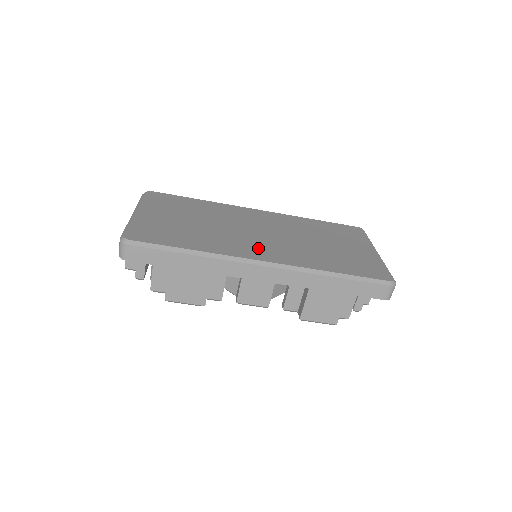
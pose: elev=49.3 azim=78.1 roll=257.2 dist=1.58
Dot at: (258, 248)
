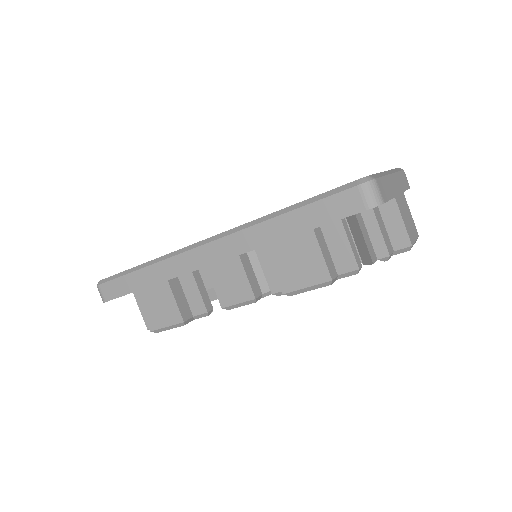
Dot at: occluded
